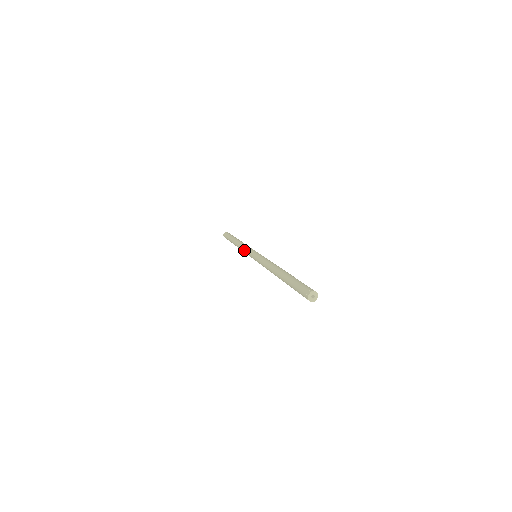
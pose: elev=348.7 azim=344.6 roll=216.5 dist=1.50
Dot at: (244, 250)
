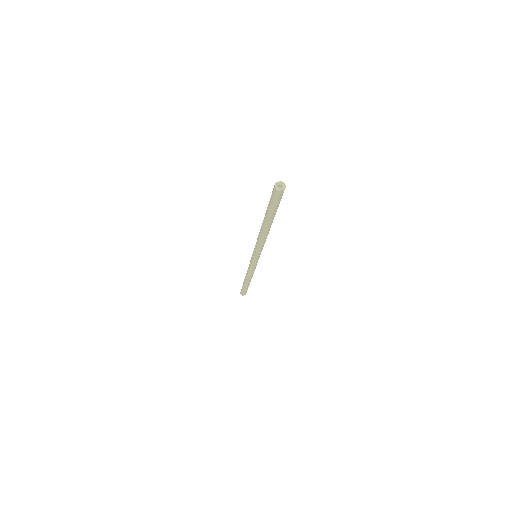
Dot at: occluded
